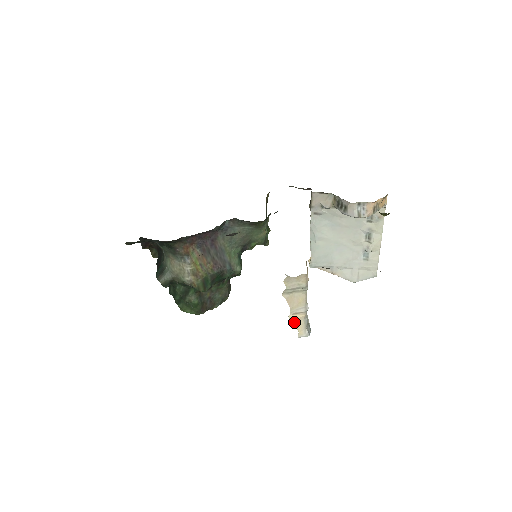
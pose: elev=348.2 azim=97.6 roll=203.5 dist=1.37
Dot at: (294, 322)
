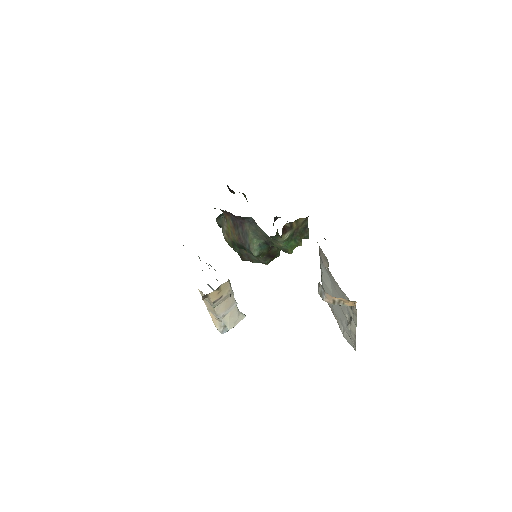
Dot at: (212, 317)
